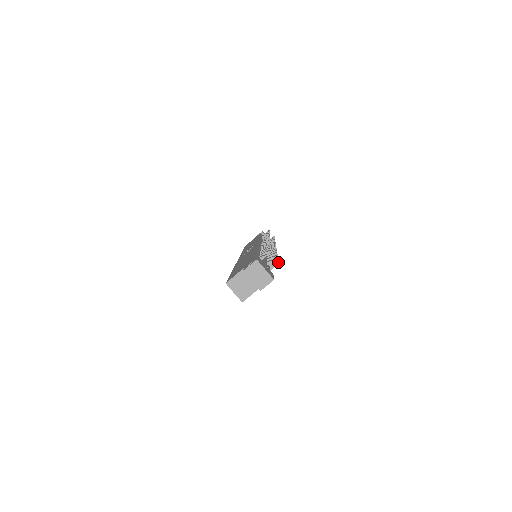
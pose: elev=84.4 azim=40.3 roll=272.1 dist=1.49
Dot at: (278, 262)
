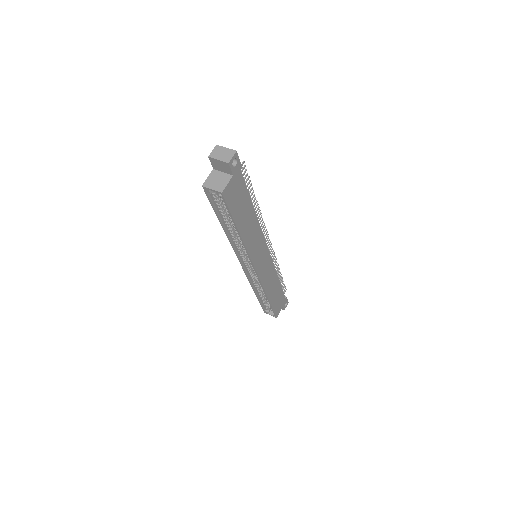
Dot at: (243, 161)
